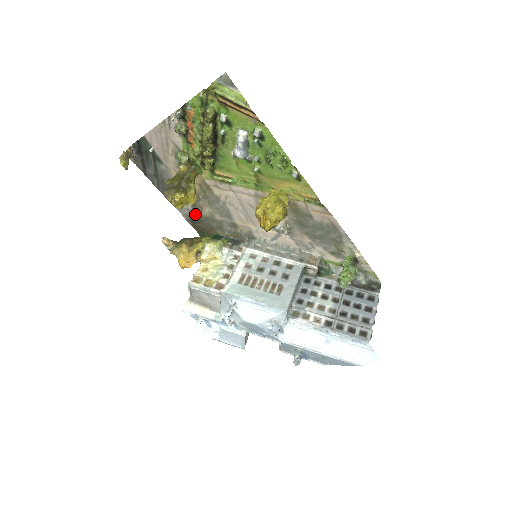
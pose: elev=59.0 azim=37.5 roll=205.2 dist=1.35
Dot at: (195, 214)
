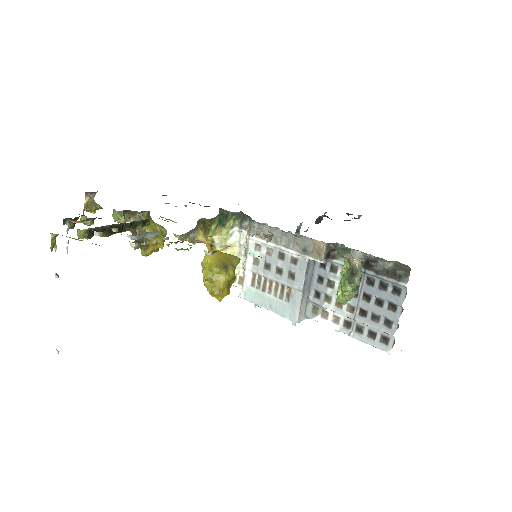
Dot at: (190, 202)
